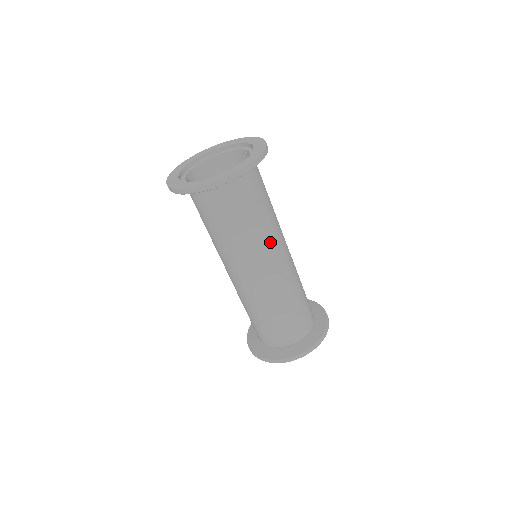
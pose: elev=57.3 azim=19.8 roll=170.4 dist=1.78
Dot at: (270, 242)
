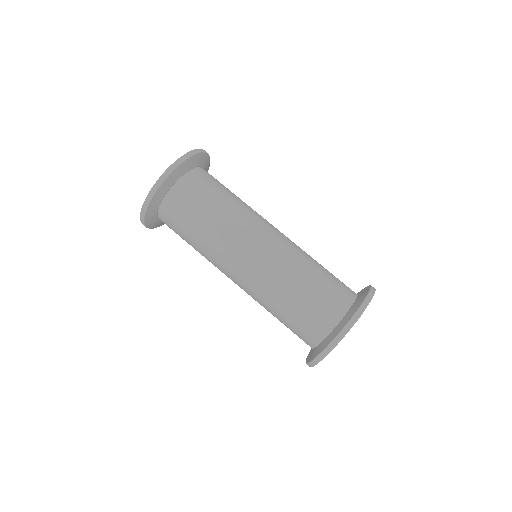
Dot at: (242, 225)
